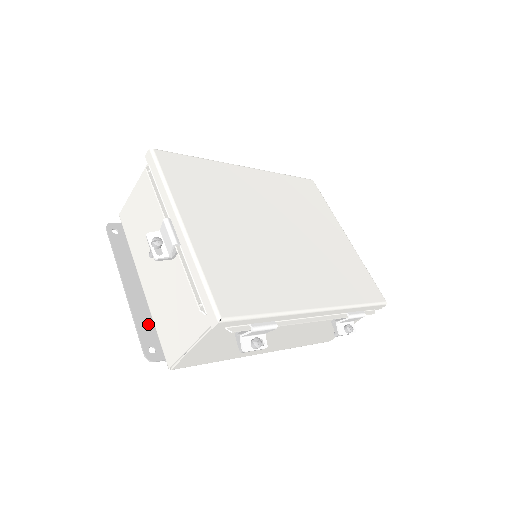
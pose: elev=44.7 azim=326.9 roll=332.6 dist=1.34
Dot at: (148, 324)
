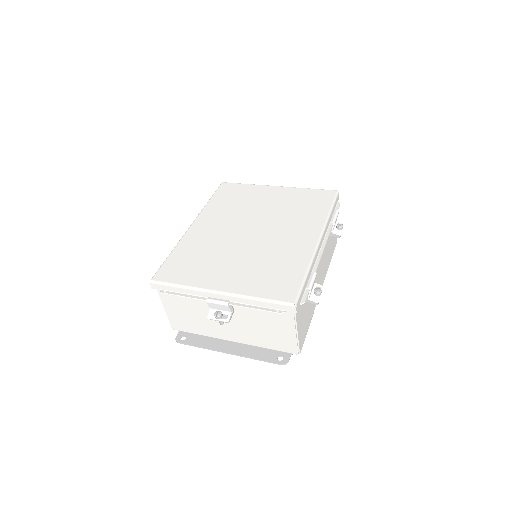
Dot at: (261, 352)
